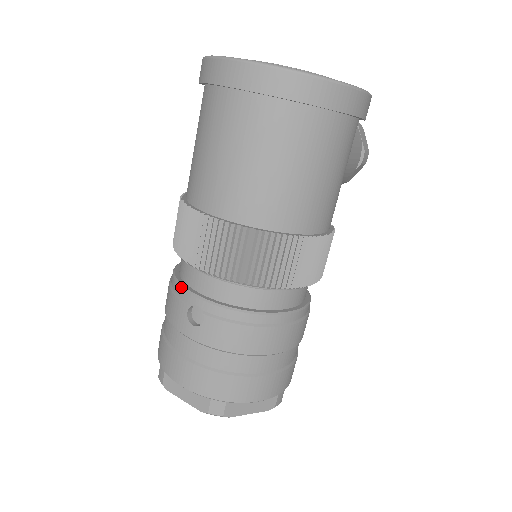
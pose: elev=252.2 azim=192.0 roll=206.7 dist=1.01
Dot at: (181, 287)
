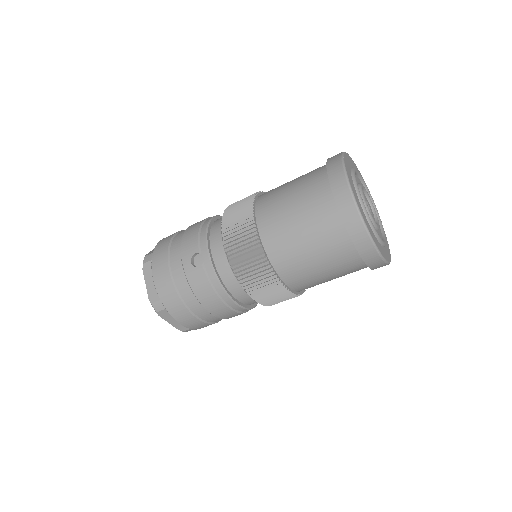
Dot at: (206, 238)
